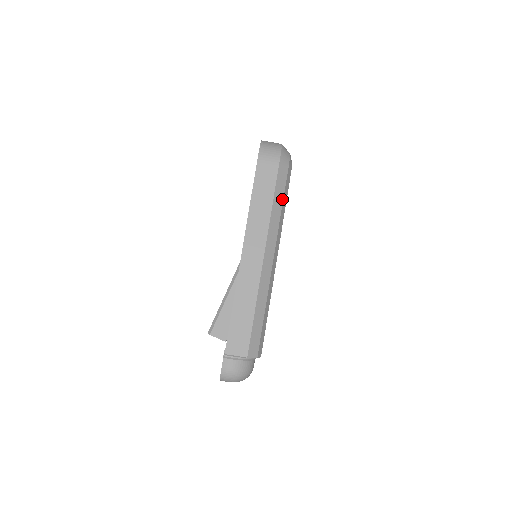
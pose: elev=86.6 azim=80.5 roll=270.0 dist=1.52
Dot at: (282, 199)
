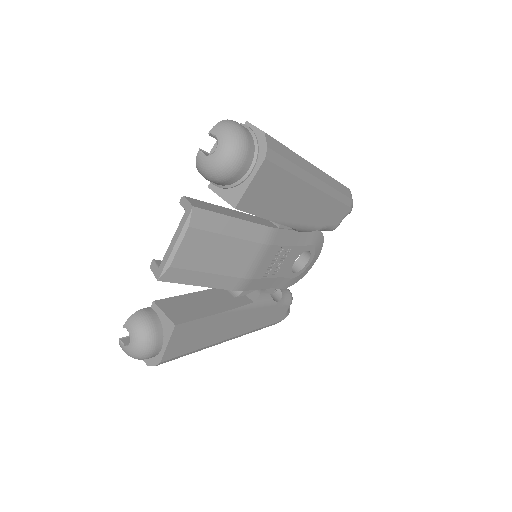
Dot at: (341, 192)
